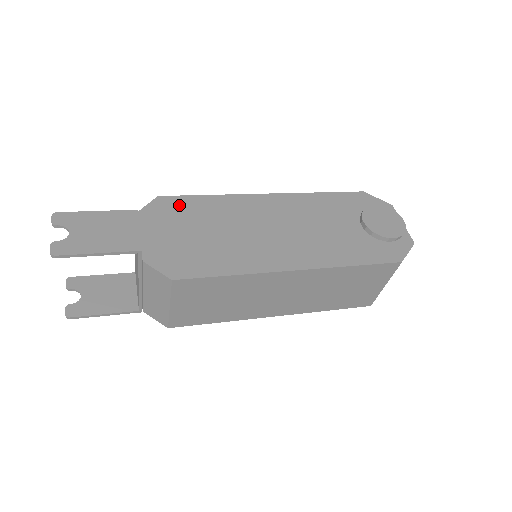
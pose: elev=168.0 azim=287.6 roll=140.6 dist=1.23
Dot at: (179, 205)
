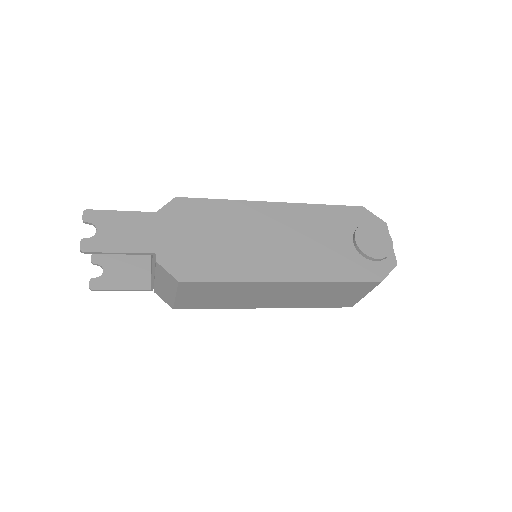
Dot at: (193, 208)
